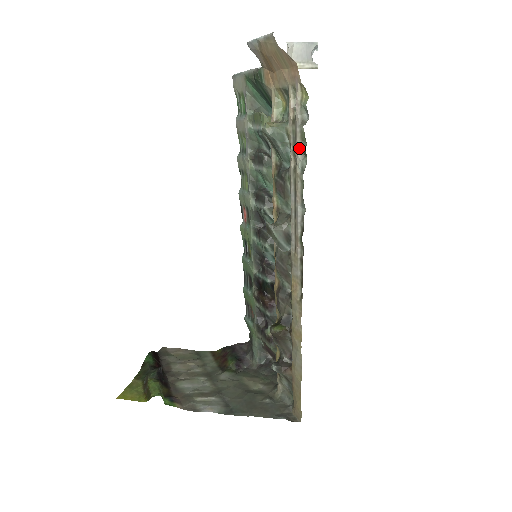
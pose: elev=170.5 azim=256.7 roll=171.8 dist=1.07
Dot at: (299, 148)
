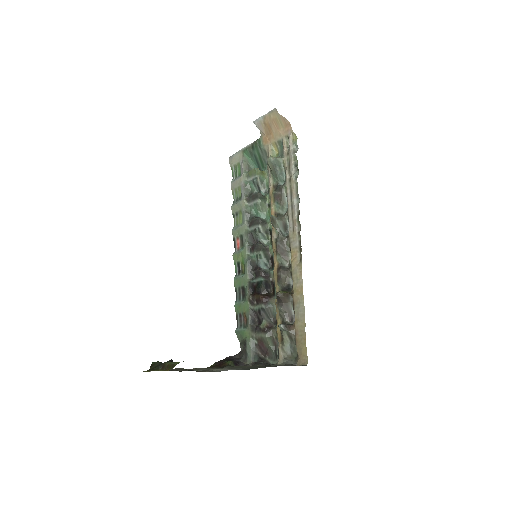
Dot at: (293, 166)
